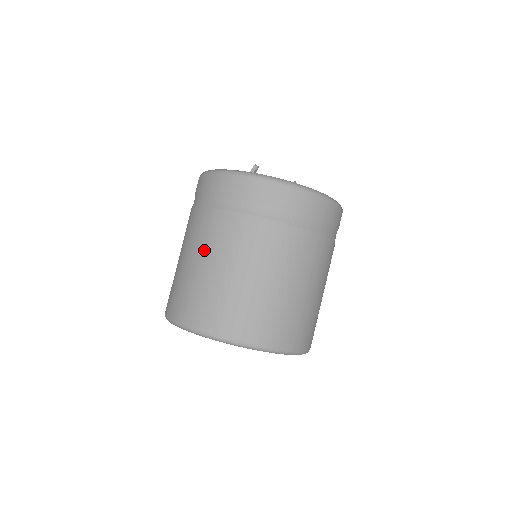
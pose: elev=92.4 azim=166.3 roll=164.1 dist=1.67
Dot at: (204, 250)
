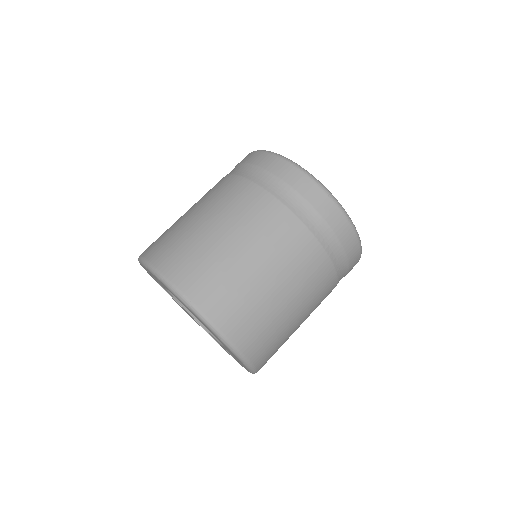
Dot at: (208, 205)
